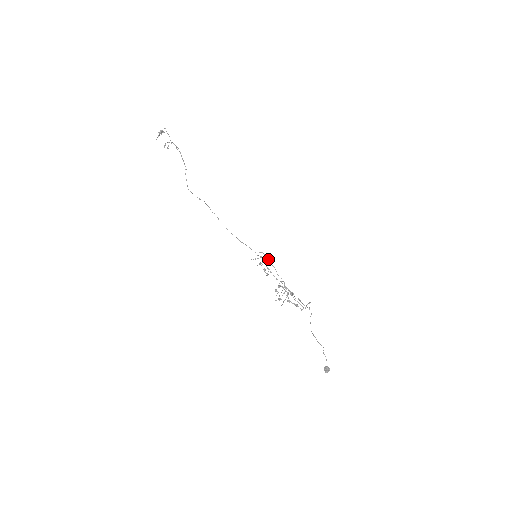
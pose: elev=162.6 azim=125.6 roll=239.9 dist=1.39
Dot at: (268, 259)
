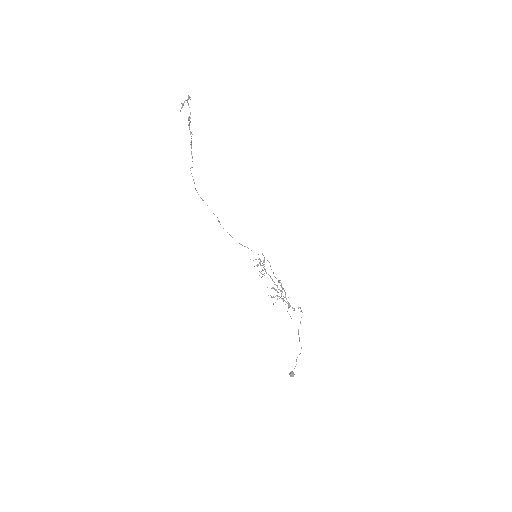
Dot at: (263, 265)
